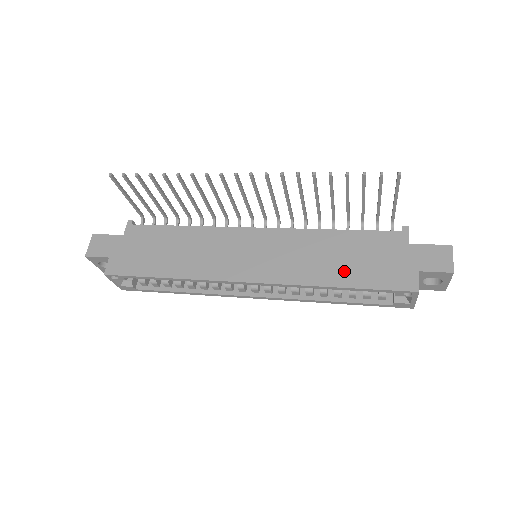
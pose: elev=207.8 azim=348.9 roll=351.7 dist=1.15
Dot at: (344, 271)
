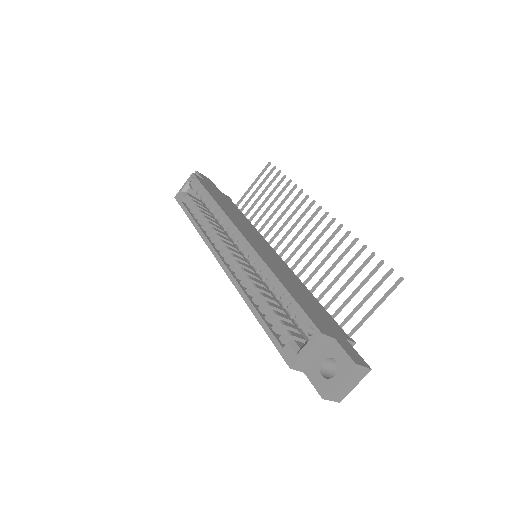
Dot at: (294, 290)
